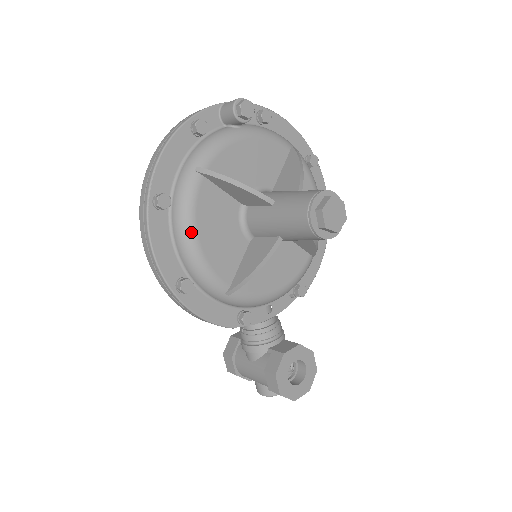
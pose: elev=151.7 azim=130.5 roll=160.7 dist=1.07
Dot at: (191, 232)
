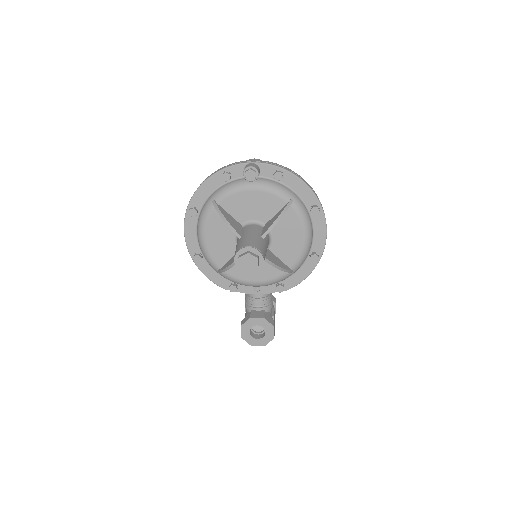
Dot at: (202, 233)
